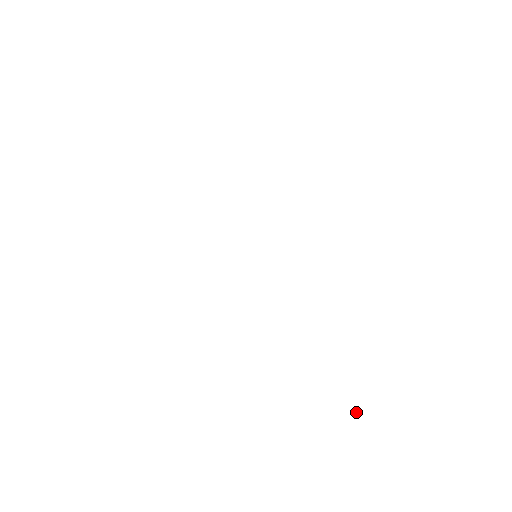
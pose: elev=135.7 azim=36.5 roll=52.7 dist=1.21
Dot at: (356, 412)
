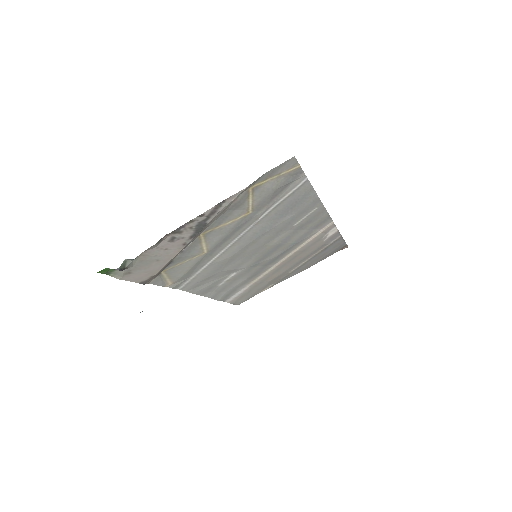
Dot at: occluded
